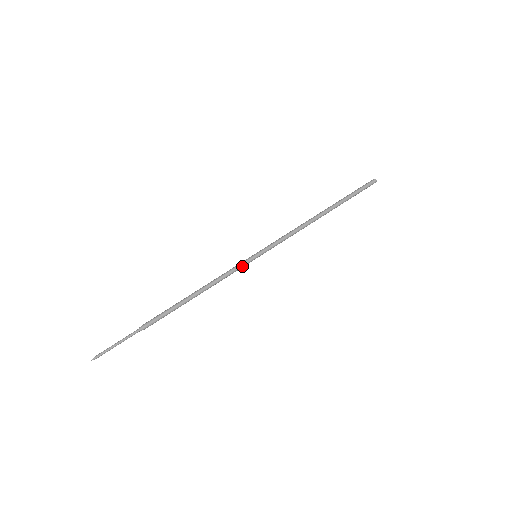
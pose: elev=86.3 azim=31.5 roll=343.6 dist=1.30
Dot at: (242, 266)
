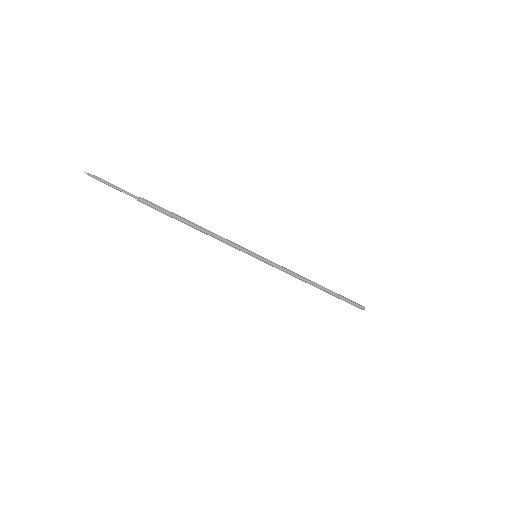
Dot at: (243, 248)
